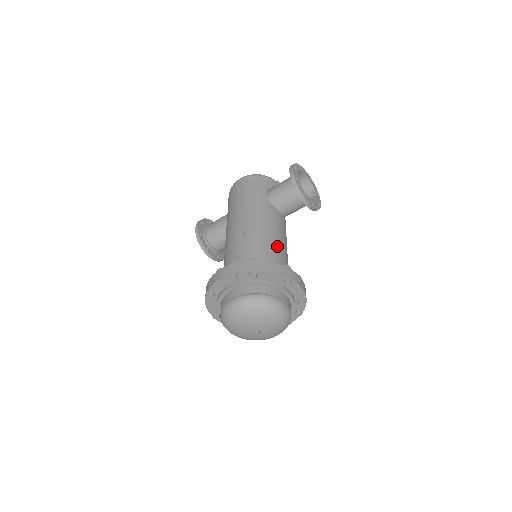
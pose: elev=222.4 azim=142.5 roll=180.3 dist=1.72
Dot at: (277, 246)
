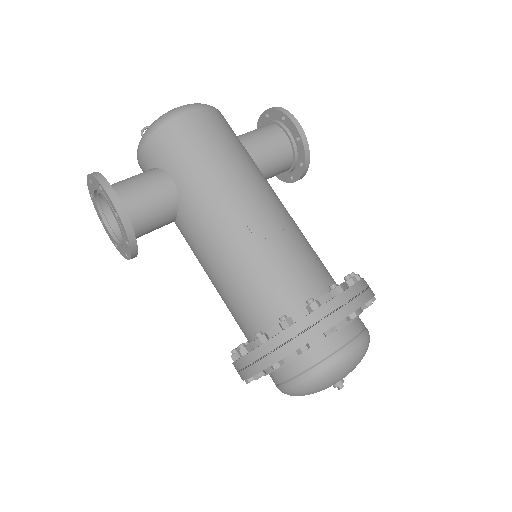
Dot at: occluded
